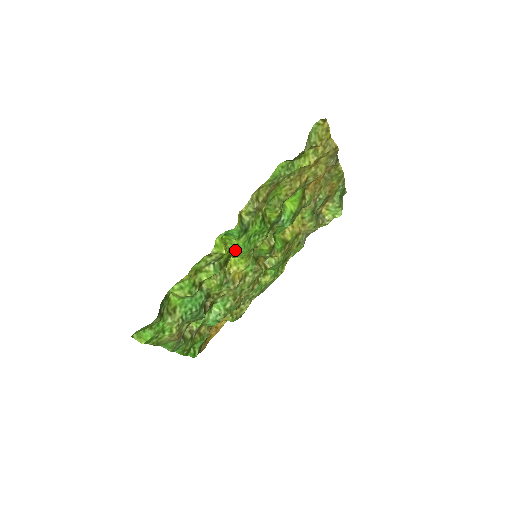
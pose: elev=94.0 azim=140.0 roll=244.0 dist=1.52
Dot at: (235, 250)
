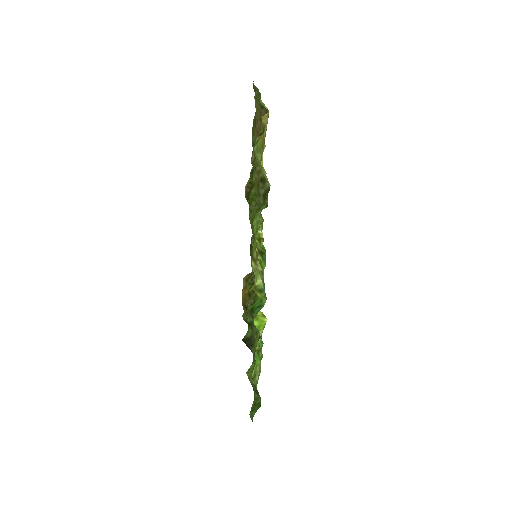
Dot at: occluded
